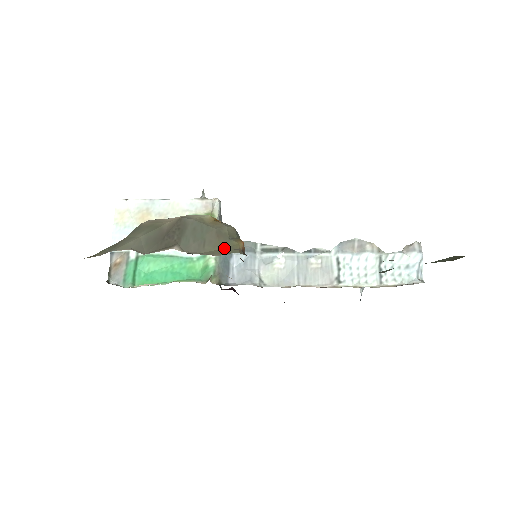
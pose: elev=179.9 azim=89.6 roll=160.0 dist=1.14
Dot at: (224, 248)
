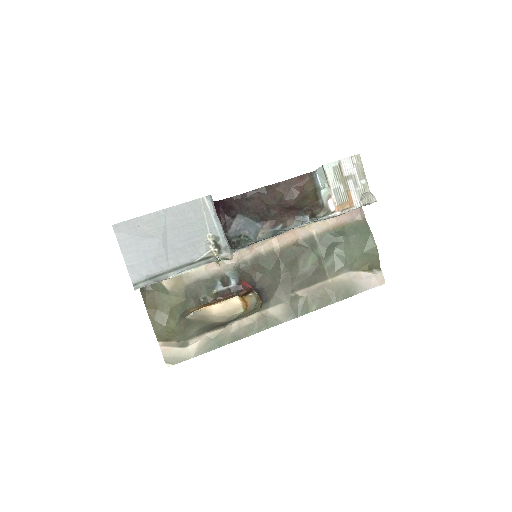
Dot at: (251, 312)
